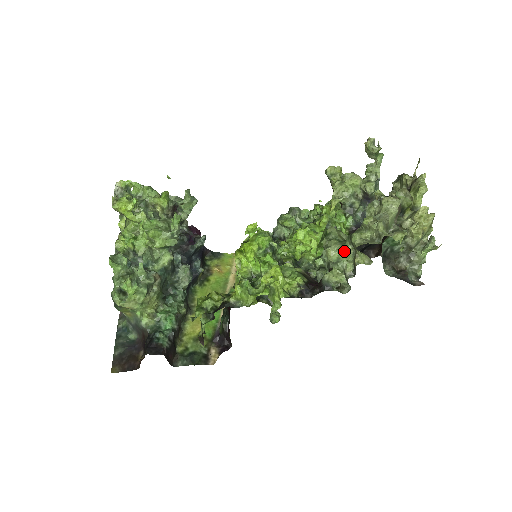
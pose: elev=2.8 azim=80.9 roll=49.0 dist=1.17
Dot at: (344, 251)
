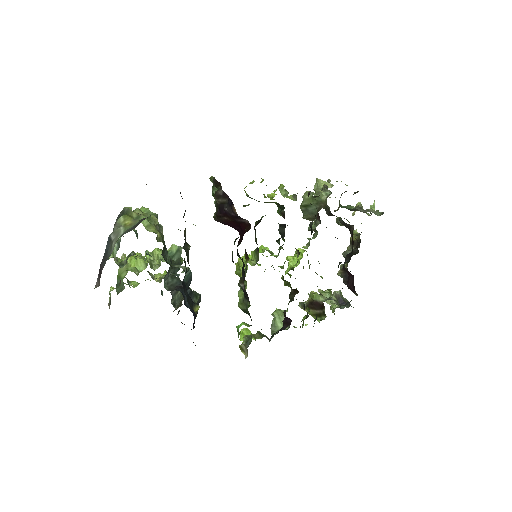
Dot at: occluded
